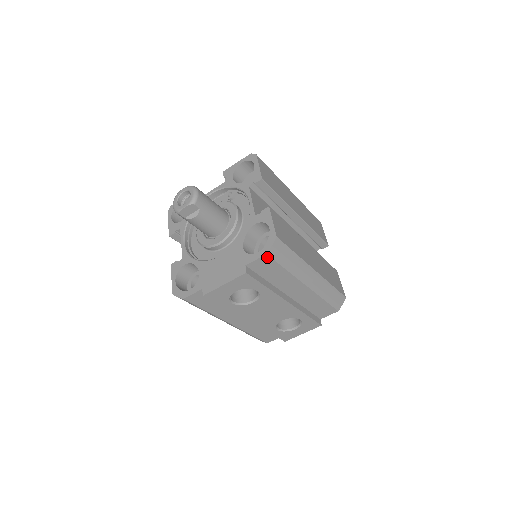
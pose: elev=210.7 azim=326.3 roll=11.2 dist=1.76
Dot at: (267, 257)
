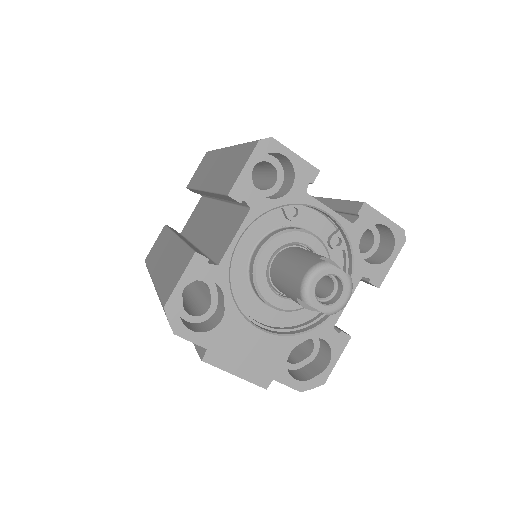
Dot at: (296, 388)
